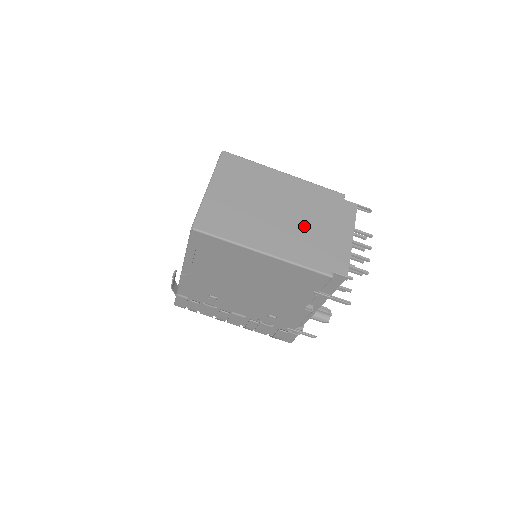
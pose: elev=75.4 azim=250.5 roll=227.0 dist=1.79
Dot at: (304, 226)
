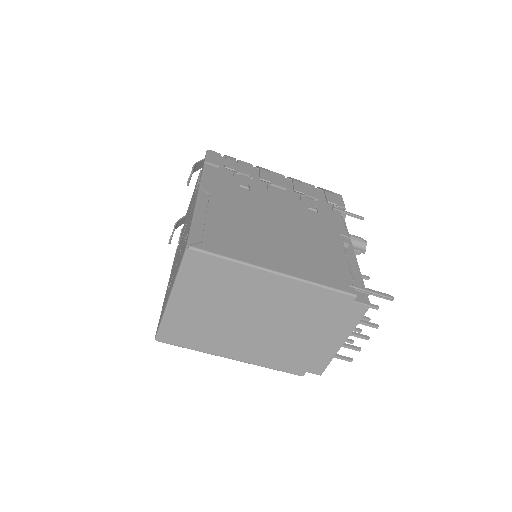
Dot at: (285, 335)
